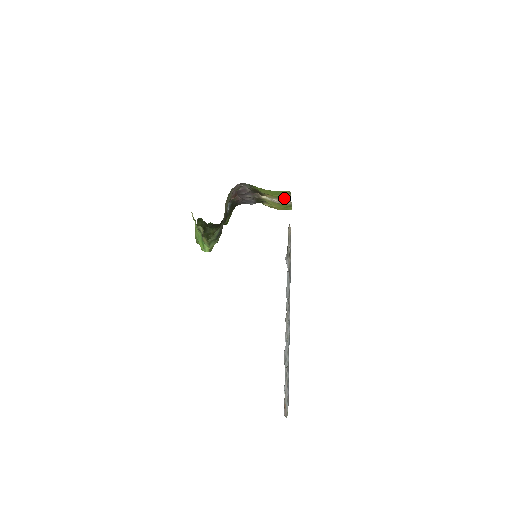
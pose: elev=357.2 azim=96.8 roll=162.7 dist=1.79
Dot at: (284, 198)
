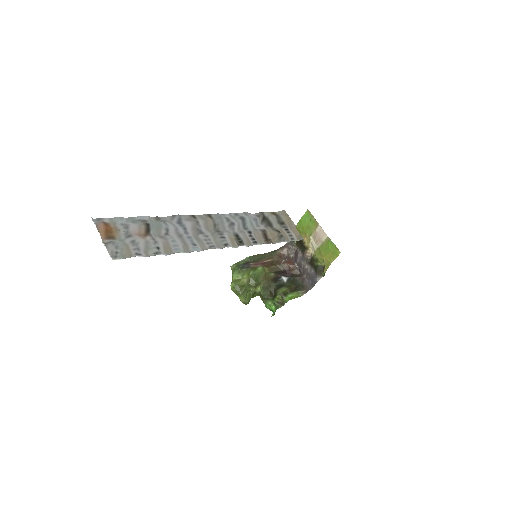
Dot at: (315, 229)
